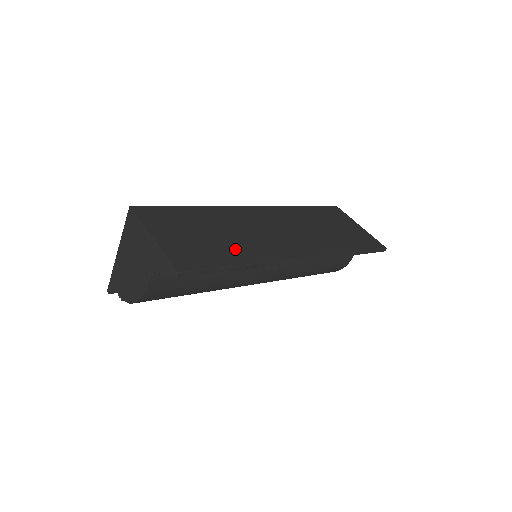
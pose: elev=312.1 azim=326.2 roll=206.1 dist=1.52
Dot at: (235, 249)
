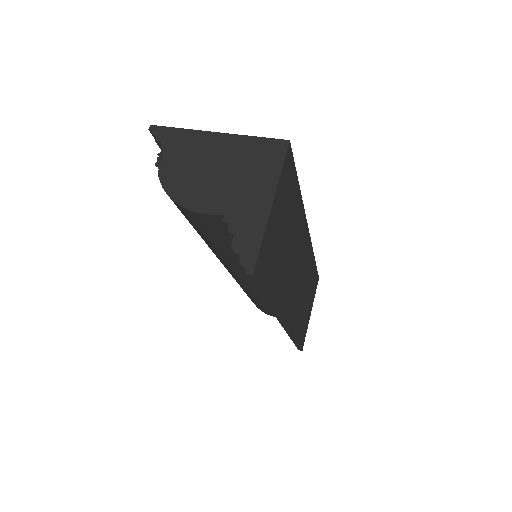
Dot at: (280, 277)
